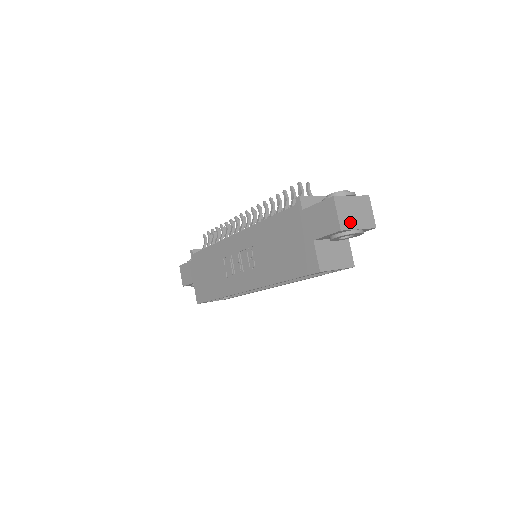
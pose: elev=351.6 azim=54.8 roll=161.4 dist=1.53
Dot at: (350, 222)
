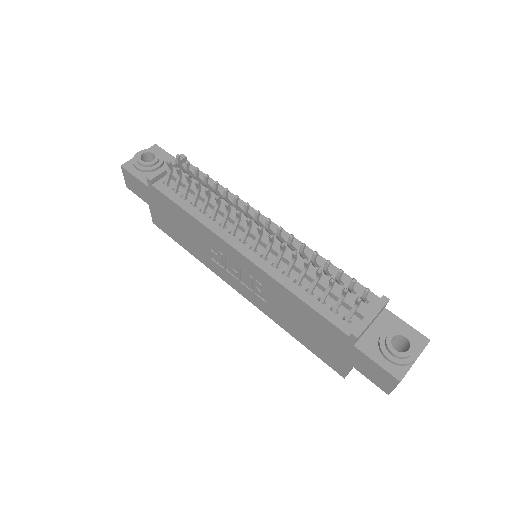
Dot at: occluded
